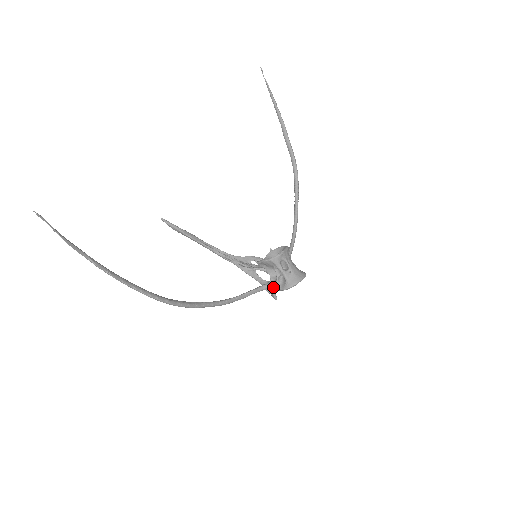
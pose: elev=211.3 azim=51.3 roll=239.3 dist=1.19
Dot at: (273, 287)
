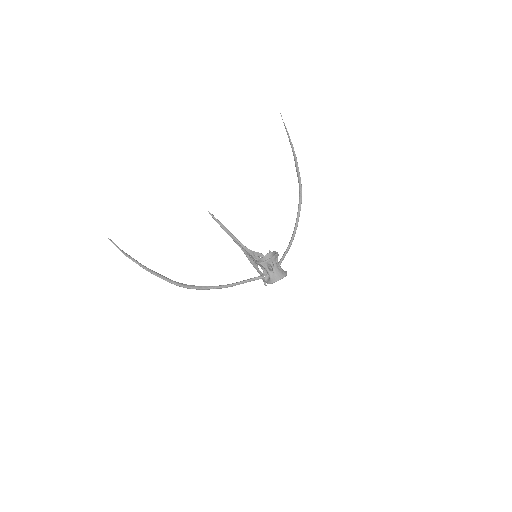
Dot at: (264, 279)
